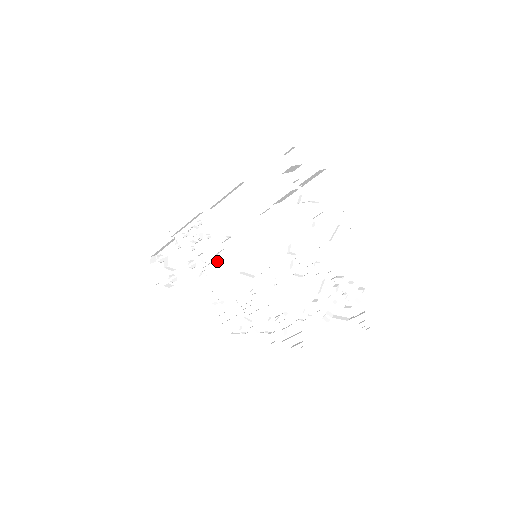
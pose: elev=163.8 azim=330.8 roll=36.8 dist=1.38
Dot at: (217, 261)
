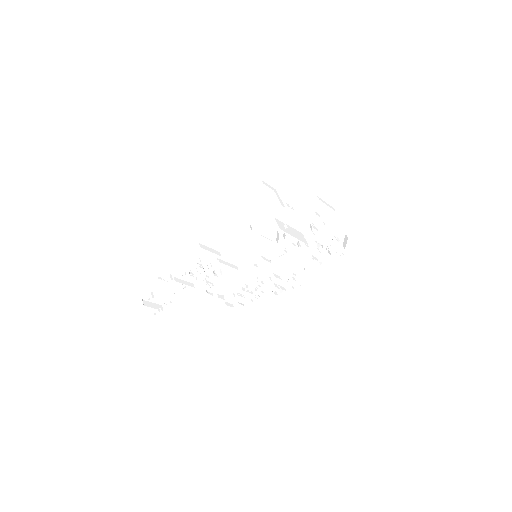
Dot at: occluded
